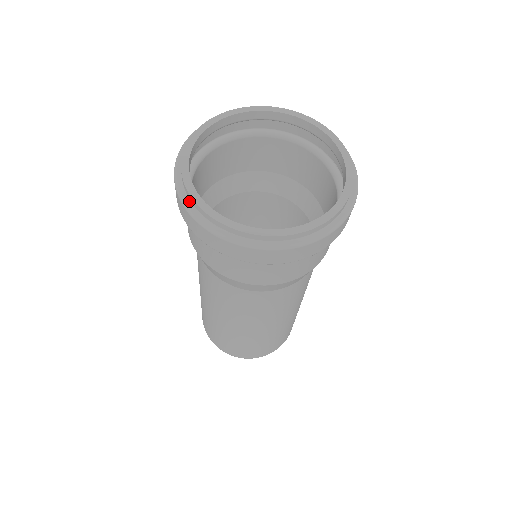
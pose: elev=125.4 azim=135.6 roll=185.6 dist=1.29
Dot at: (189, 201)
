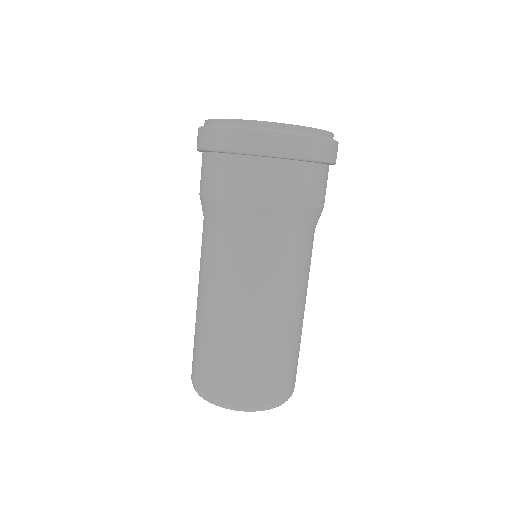
Dot at: occluded
